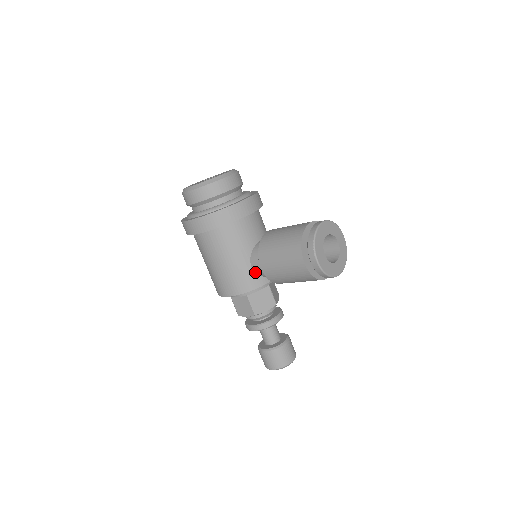
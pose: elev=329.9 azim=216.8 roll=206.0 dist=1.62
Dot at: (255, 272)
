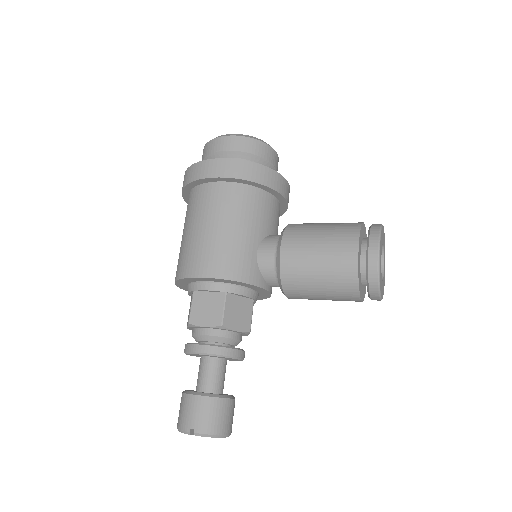
Dot at: (257, 263)
